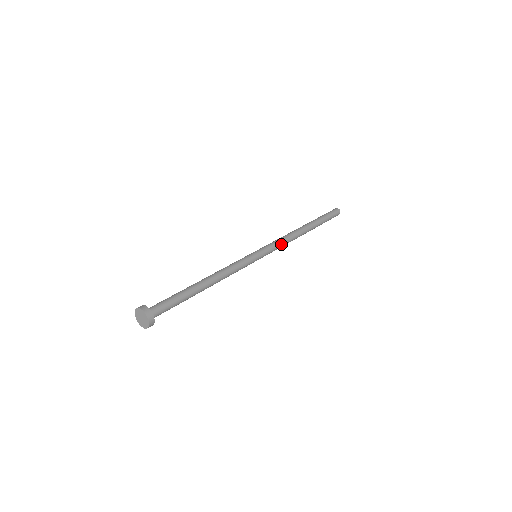
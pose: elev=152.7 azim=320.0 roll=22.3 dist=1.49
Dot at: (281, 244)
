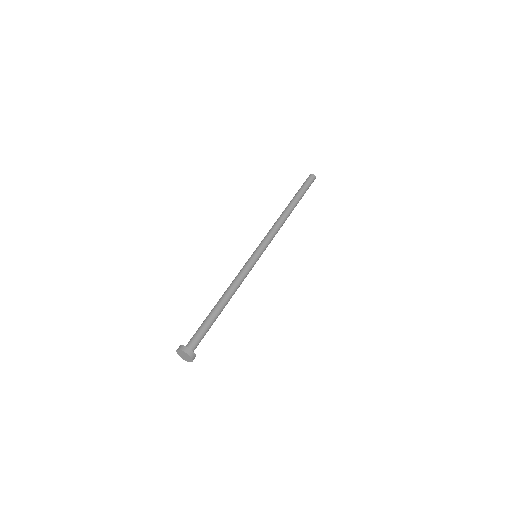
Dot at: (272, 233)
